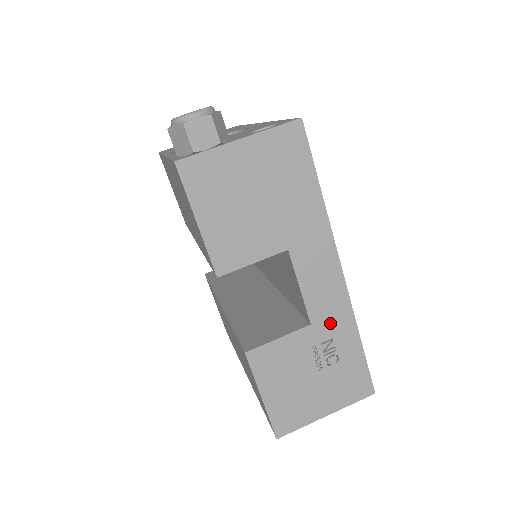
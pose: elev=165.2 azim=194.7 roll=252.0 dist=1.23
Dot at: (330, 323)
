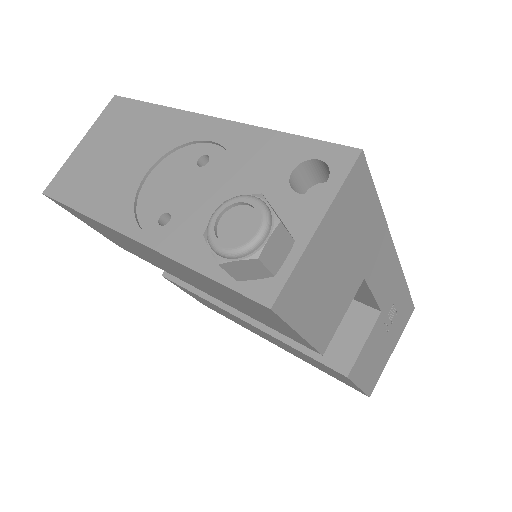
Dot at: (391, 297)
